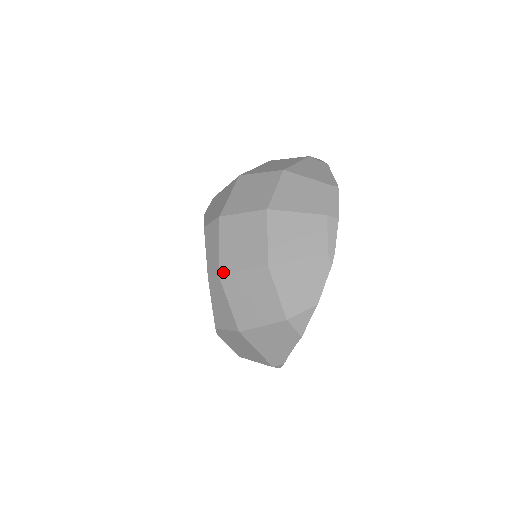
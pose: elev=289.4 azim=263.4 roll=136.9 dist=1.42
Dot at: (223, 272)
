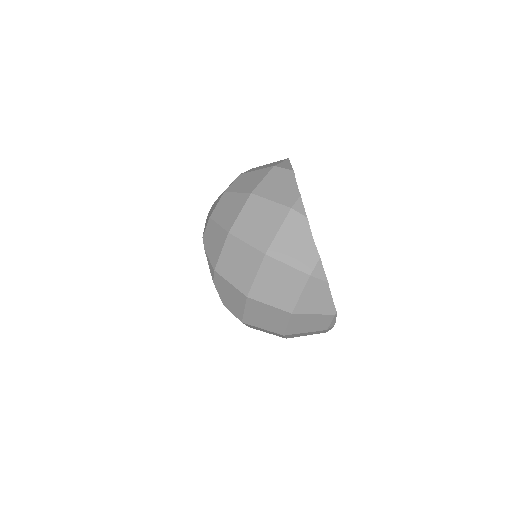
Dot at: occluded
